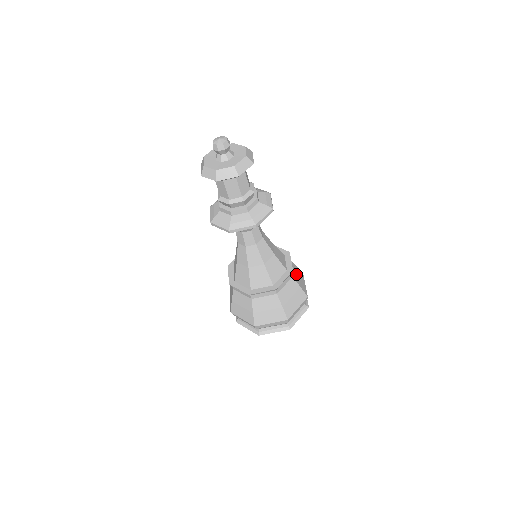
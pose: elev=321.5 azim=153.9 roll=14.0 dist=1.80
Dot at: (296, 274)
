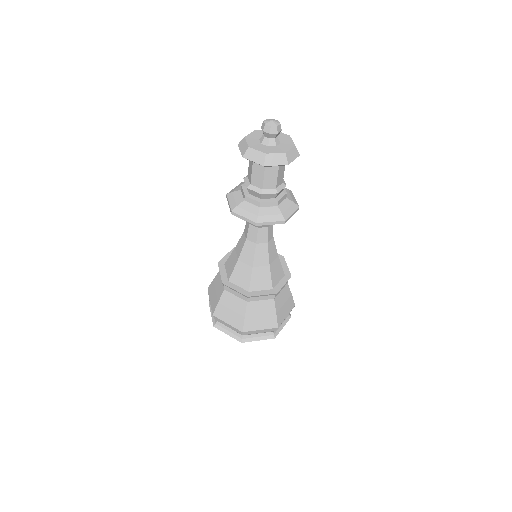
Dot at: (283, 300)
